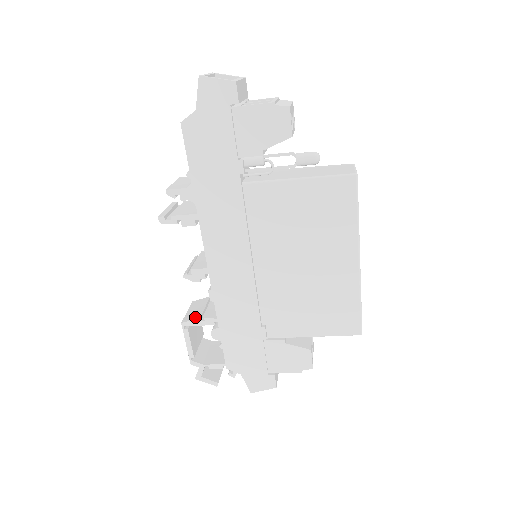
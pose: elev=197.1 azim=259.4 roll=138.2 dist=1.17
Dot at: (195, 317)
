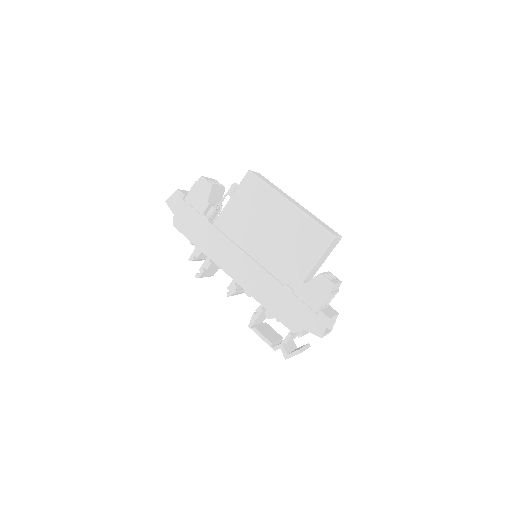
Dot at: (252, 316)
